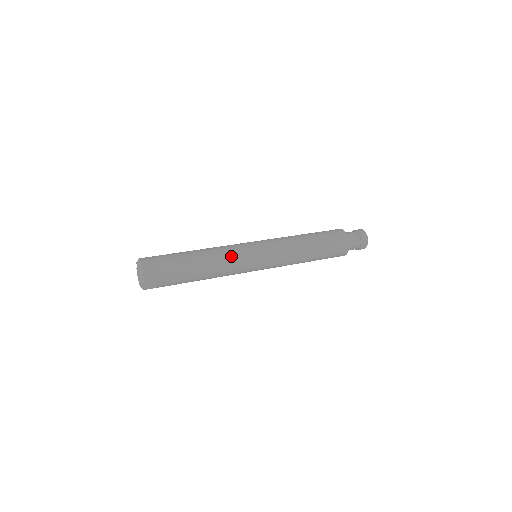
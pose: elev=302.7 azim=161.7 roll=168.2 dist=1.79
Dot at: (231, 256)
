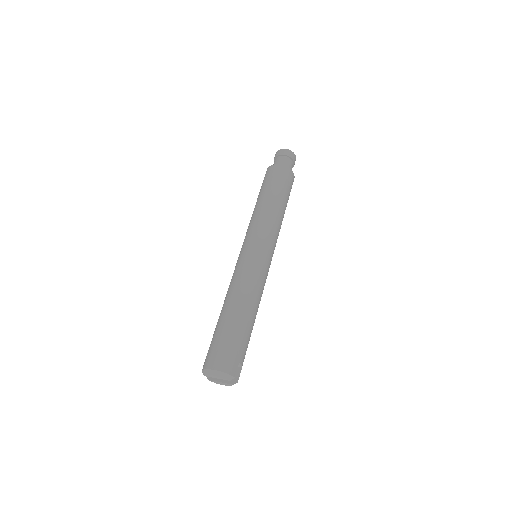
Dot at: (248, 277)
